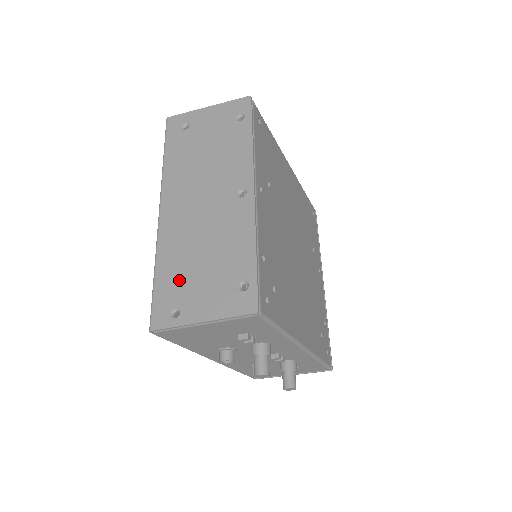
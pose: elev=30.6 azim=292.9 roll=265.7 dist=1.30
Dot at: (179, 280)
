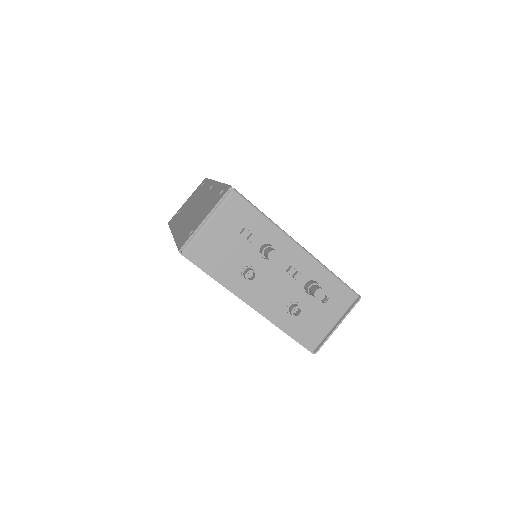
Dot at: (189, 228)
